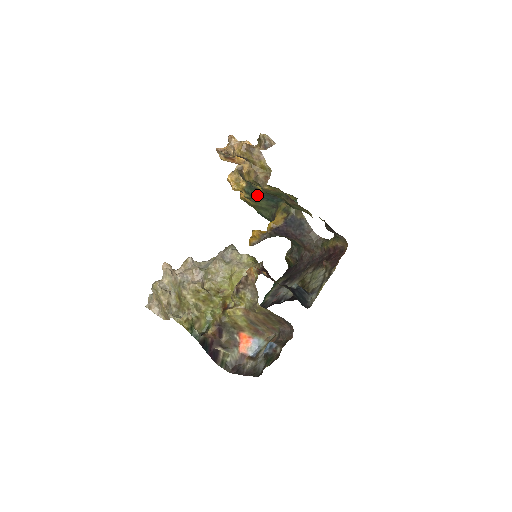
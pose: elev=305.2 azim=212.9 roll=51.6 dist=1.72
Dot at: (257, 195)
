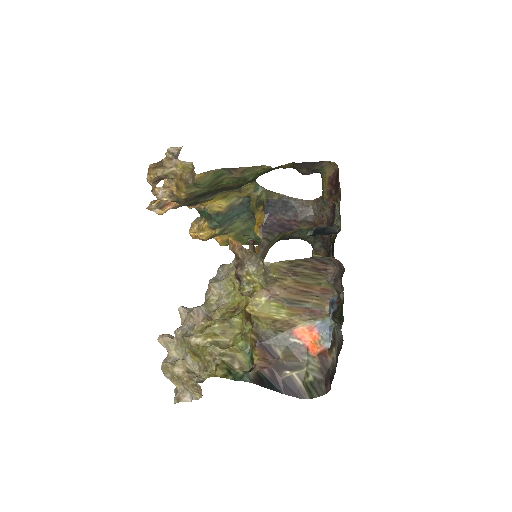
Dot at: (224, 220)
